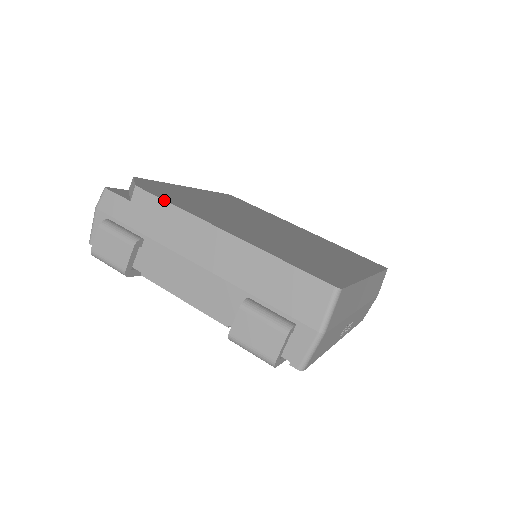
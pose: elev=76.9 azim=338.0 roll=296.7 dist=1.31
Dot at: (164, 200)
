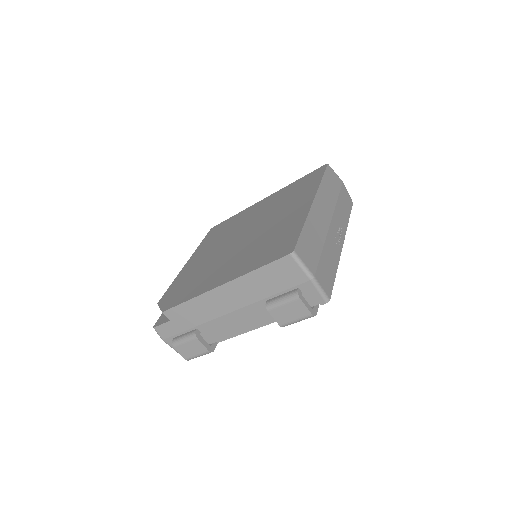
Dot at: (180, 304)
